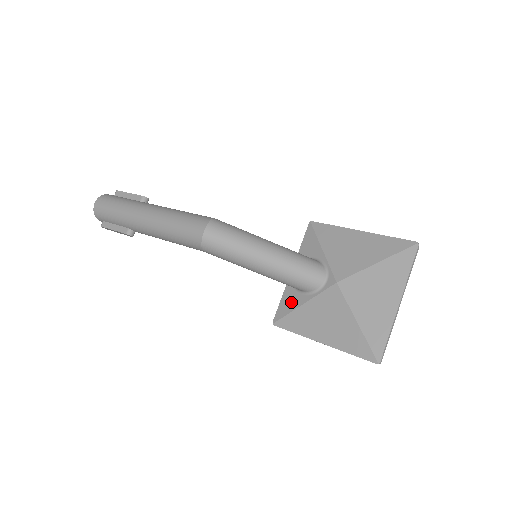
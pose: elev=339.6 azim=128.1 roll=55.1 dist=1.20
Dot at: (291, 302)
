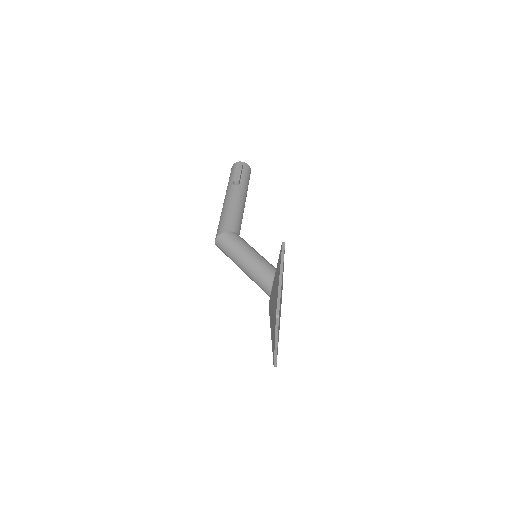
Dot at: occluded
